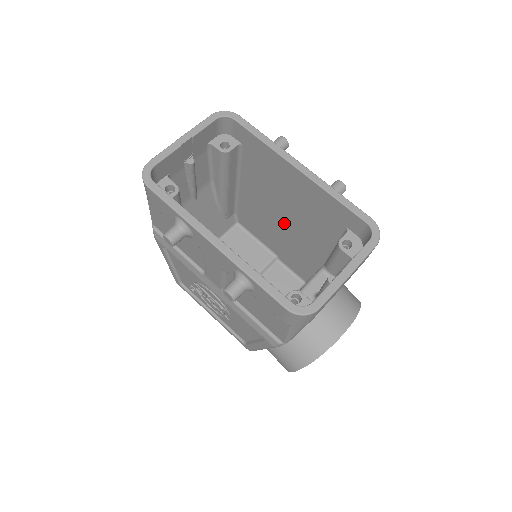
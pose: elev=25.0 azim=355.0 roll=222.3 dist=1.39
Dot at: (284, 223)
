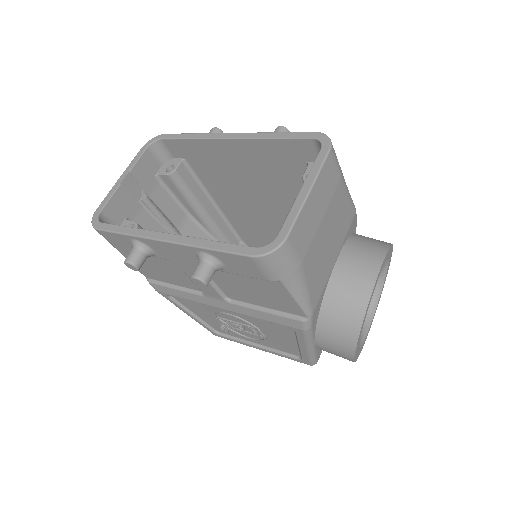
Dot at: (272, 212)
